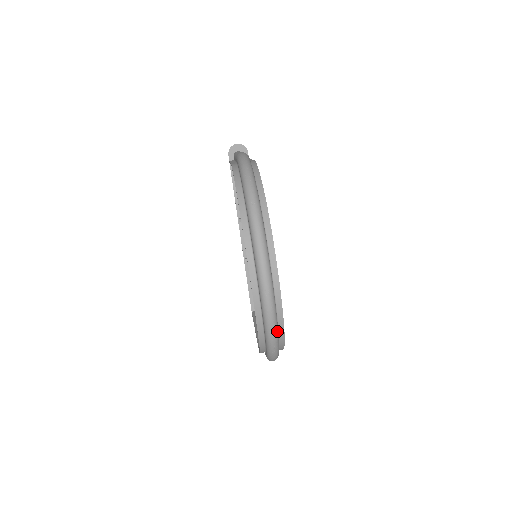
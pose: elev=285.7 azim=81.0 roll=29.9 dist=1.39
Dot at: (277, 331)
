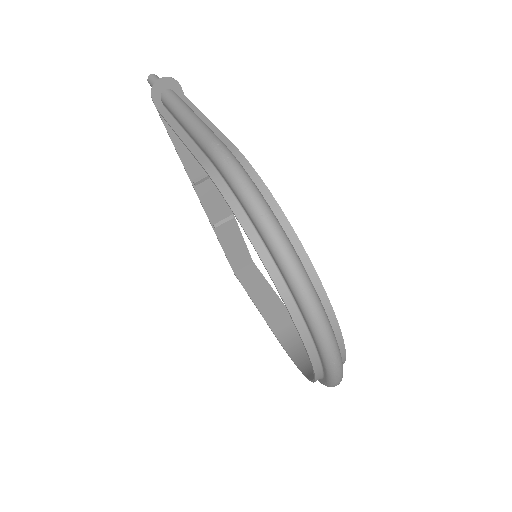
Dot at: occluded
